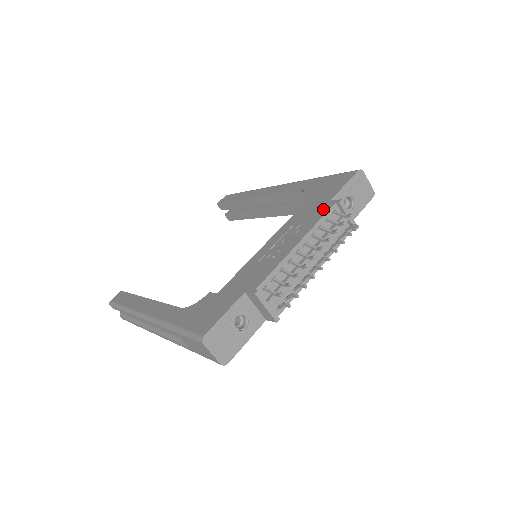
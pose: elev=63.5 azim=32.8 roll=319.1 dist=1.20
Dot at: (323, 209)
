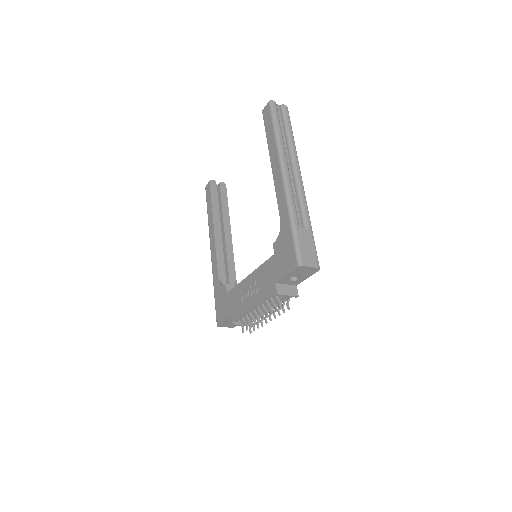
Dot at: (270, 289)
